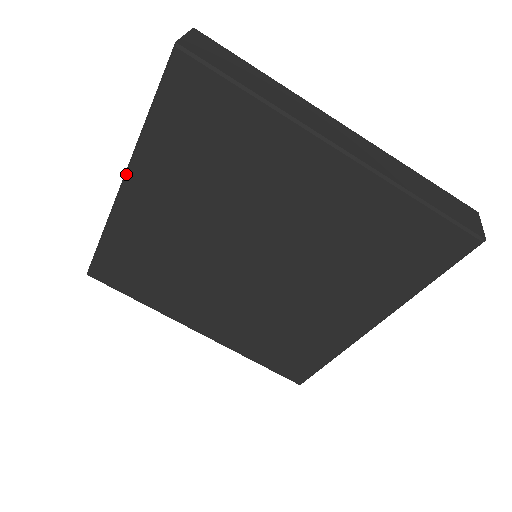
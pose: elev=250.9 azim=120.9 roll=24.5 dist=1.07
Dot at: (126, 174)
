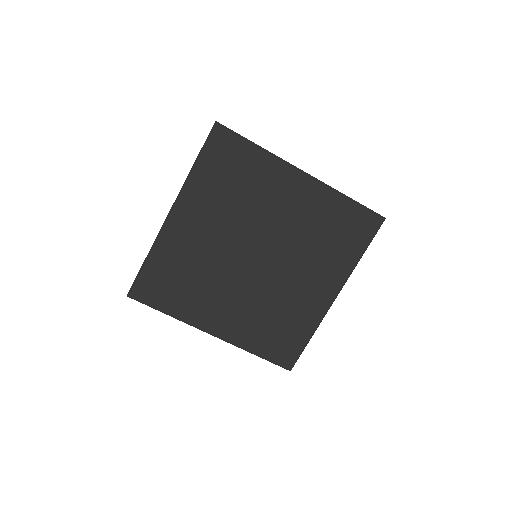
Dot at: (175, 204)
